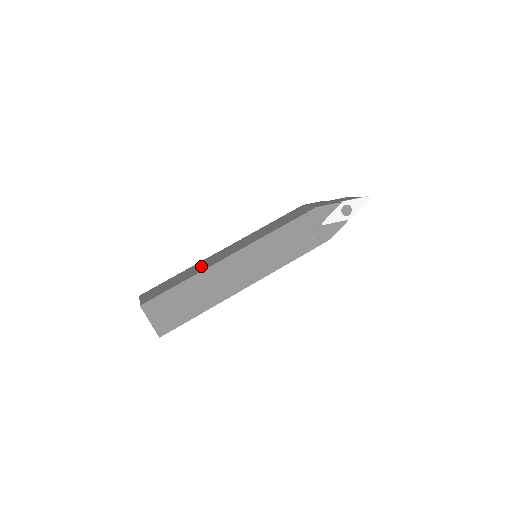
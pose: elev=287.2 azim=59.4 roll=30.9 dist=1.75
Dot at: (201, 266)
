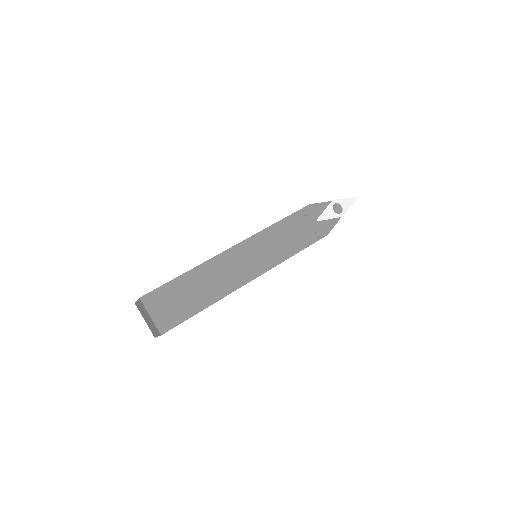
Dot at: occluded
